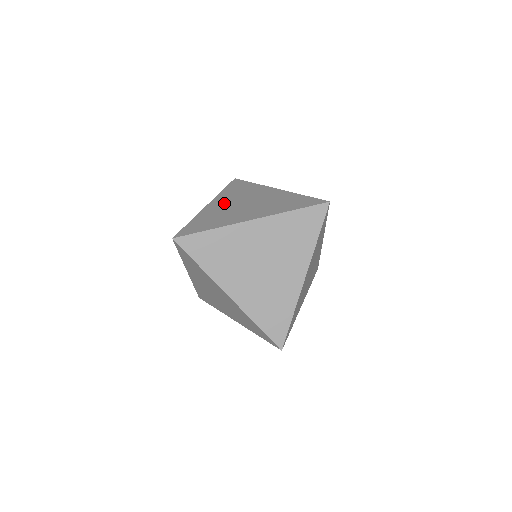
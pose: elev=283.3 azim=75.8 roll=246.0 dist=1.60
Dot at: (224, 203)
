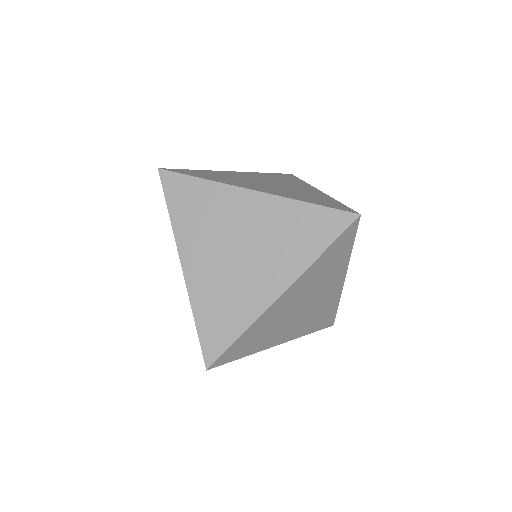
Dot at: (205, 257)
